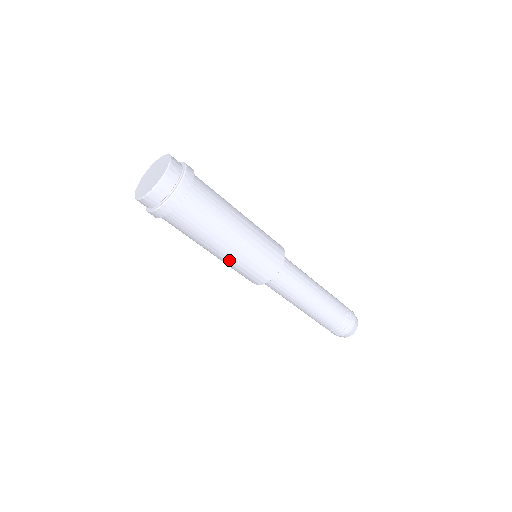
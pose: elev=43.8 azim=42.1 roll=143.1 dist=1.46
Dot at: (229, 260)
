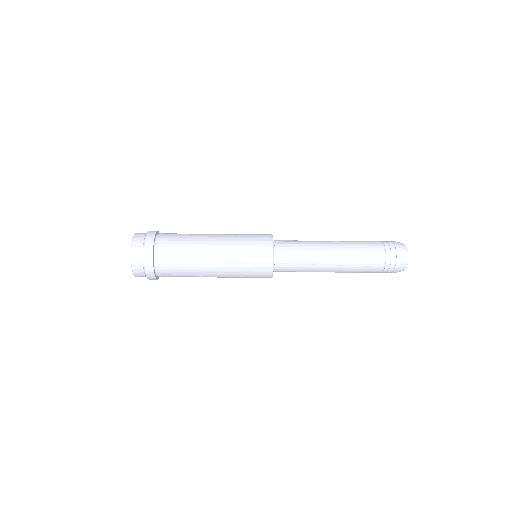
Dot at: occluded
